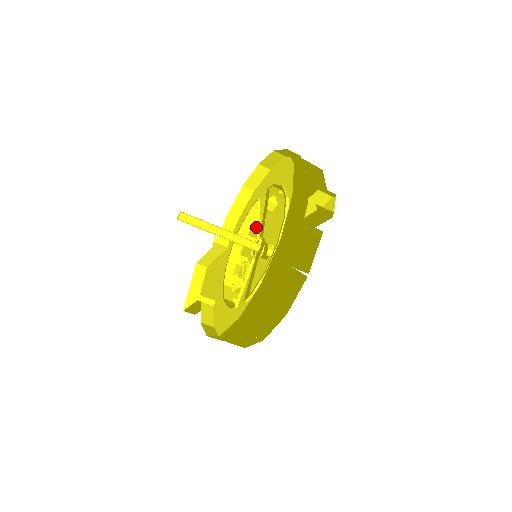
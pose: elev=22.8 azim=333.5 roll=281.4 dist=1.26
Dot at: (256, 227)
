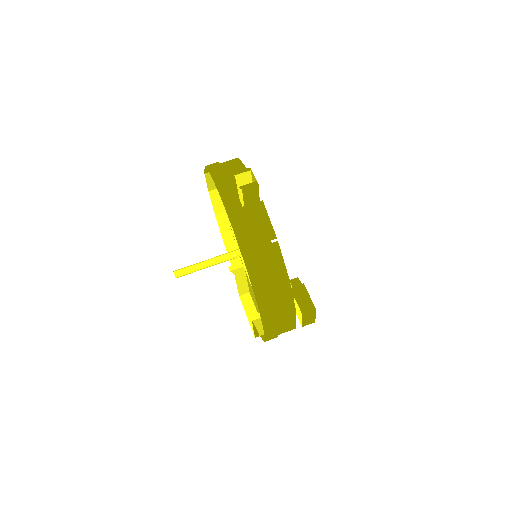
Dot at: occluded
